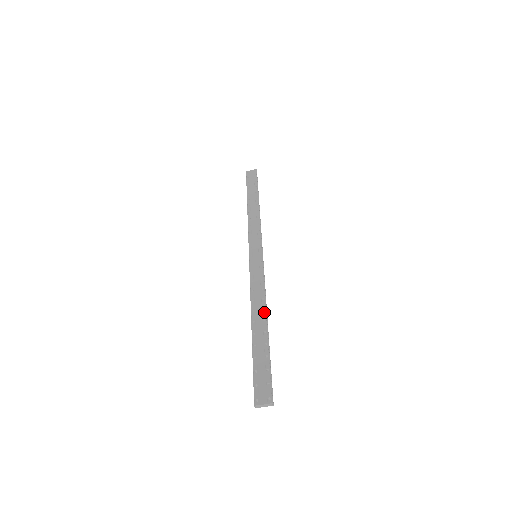
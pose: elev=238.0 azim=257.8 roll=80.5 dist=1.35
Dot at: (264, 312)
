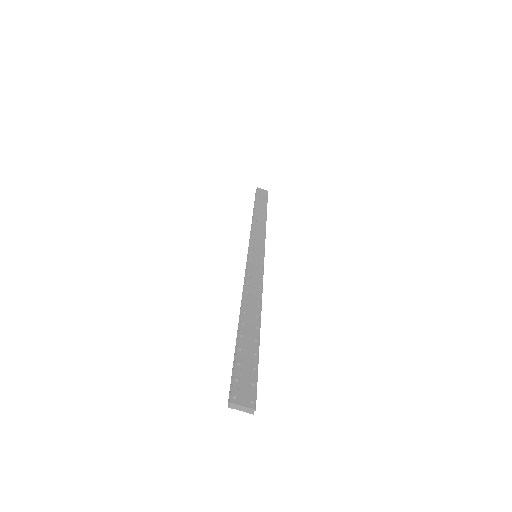
Dot at: (259, 309)
